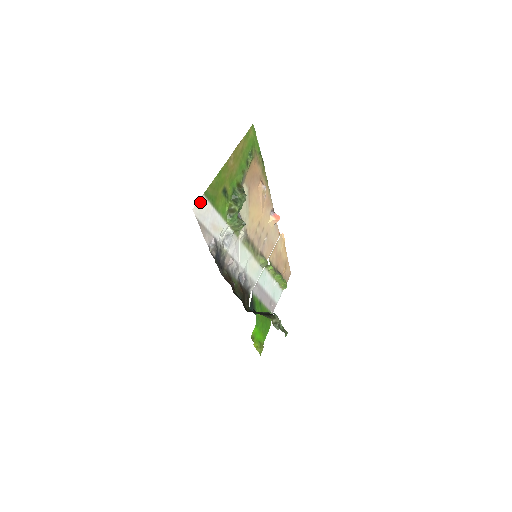
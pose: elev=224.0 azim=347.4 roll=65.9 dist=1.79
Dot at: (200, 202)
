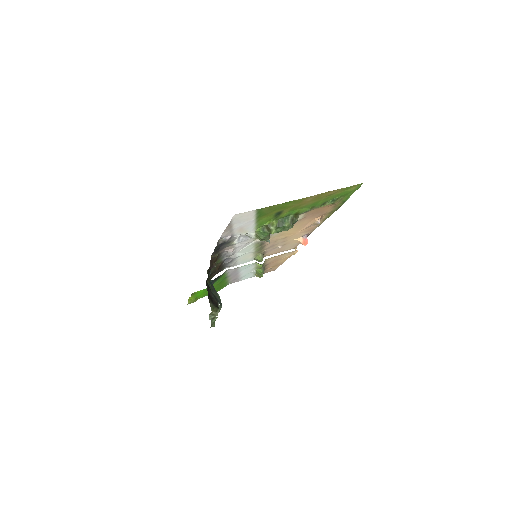
Dot at: (247, 213)
